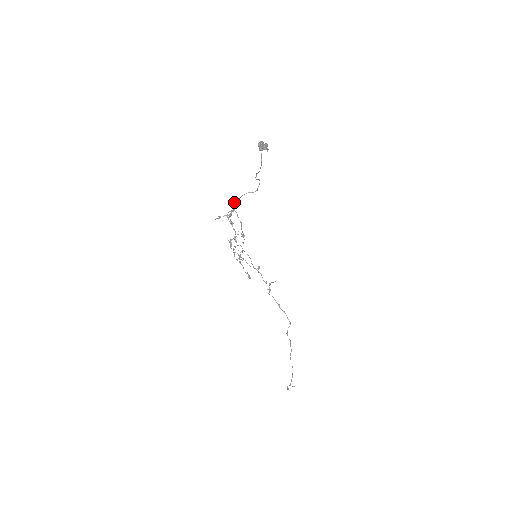
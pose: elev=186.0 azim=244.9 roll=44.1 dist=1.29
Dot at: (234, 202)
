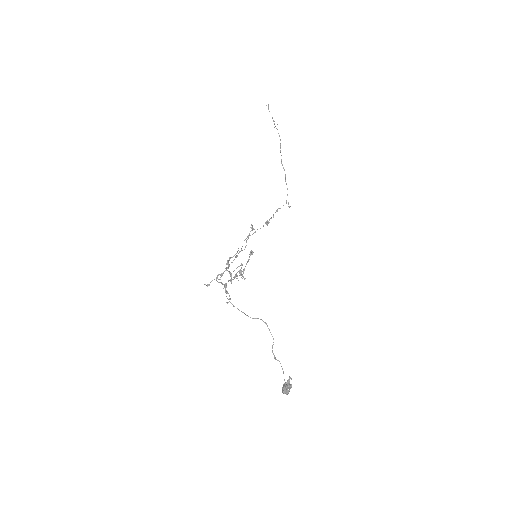
Dot at: occluded
